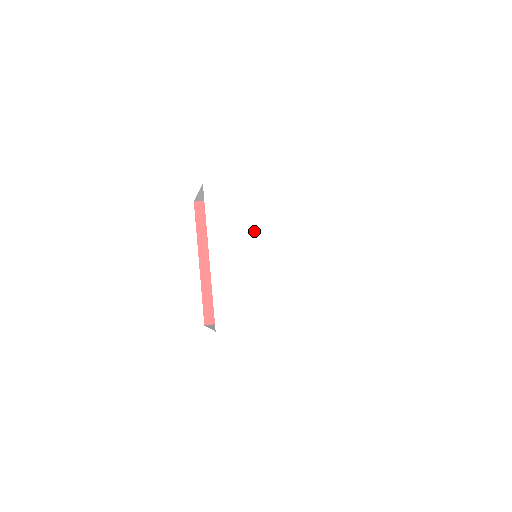
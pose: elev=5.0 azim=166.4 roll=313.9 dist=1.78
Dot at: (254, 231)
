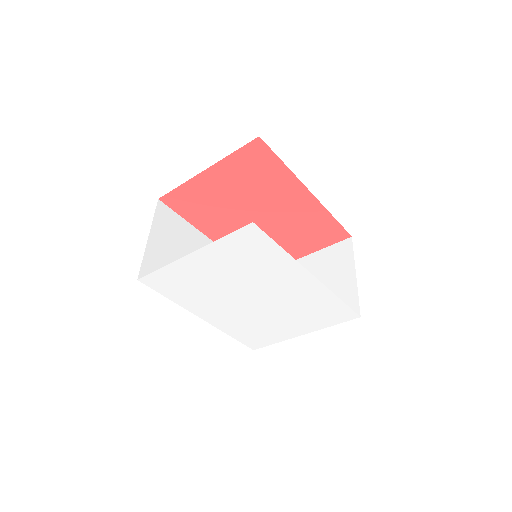
Dot at: (225, 291)
